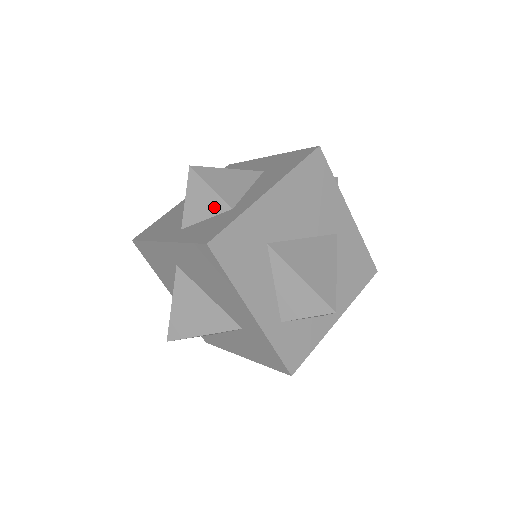
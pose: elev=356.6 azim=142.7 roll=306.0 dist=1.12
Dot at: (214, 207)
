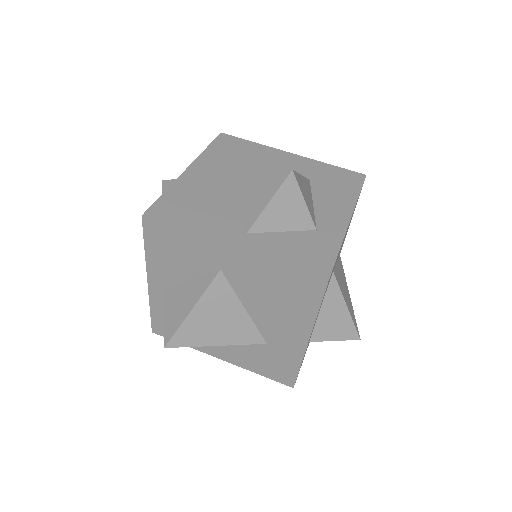
Dot at: (298, 222)
